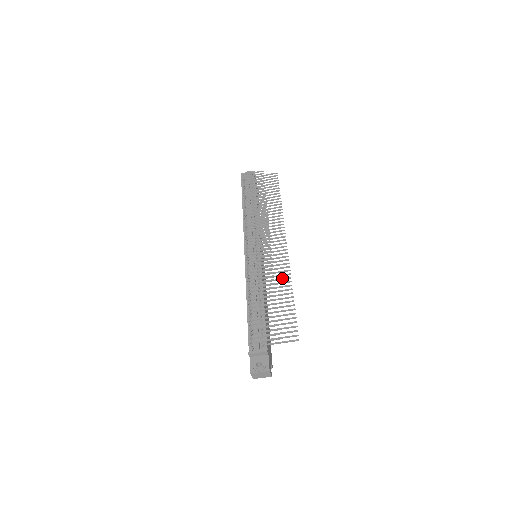
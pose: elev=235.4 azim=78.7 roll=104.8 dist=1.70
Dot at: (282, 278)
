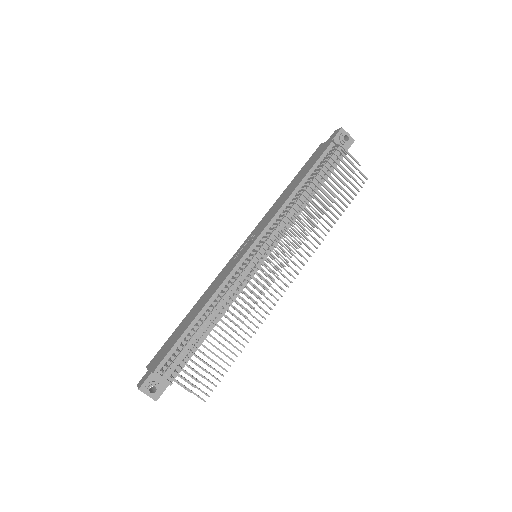
Dot at: occluded
